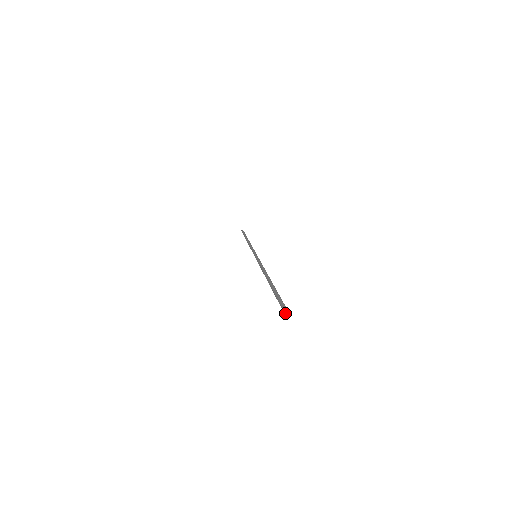
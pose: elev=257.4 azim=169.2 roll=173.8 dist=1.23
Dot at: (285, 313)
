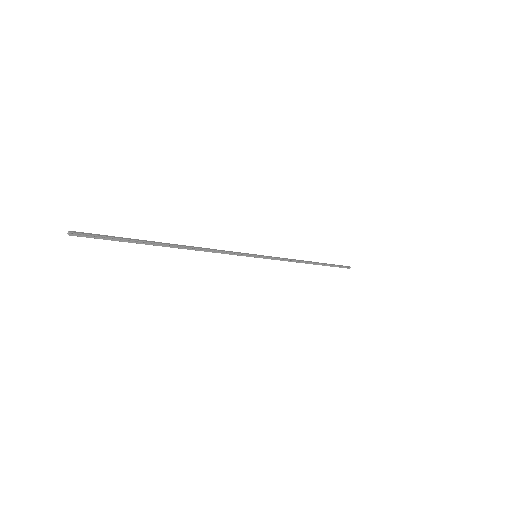
Dot at: occluded
